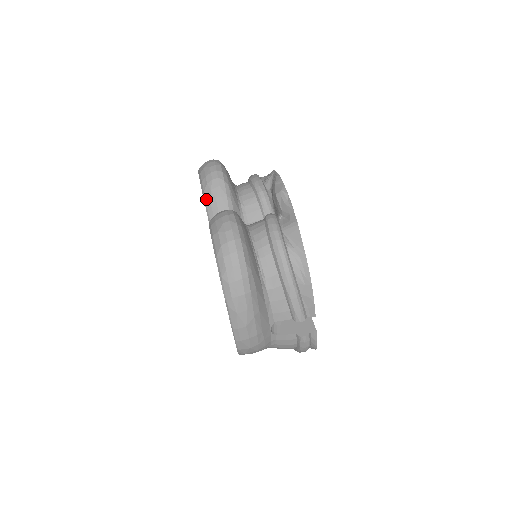
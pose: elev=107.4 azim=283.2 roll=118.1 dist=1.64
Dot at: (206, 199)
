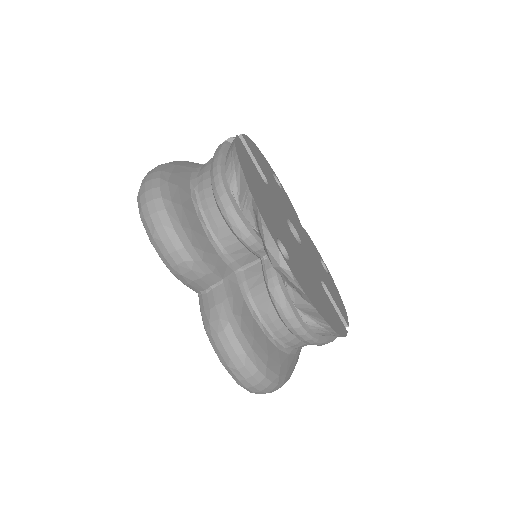
Dot at: (180, 280)
